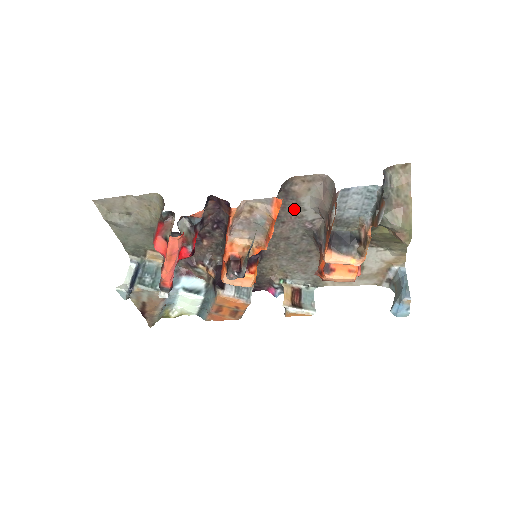
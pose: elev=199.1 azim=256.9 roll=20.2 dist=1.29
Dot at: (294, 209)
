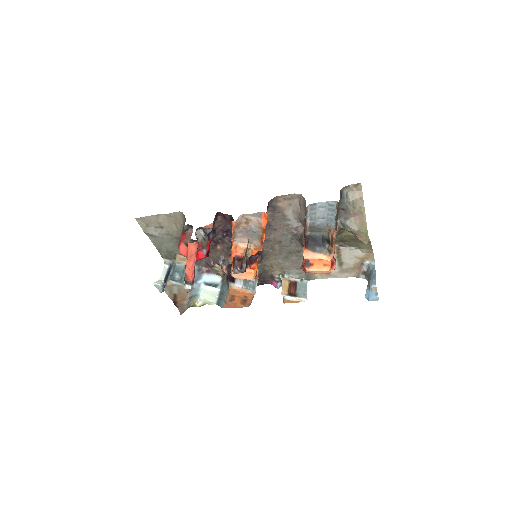
Dot at: (281, 220)
